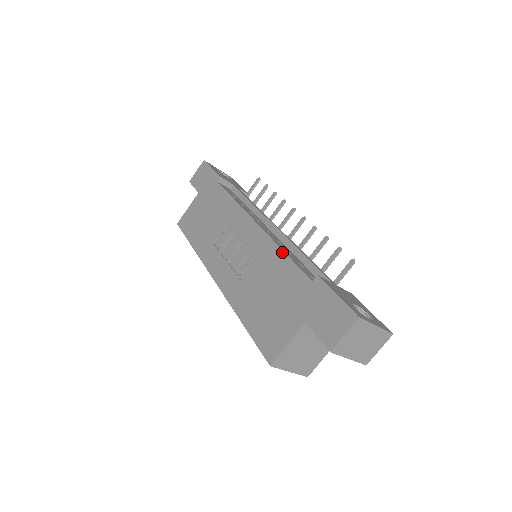
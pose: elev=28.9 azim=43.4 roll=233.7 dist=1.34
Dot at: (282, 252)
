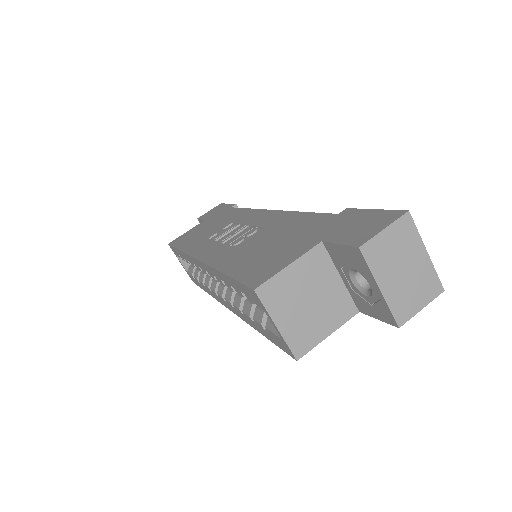
Dot at: (300, 212)
